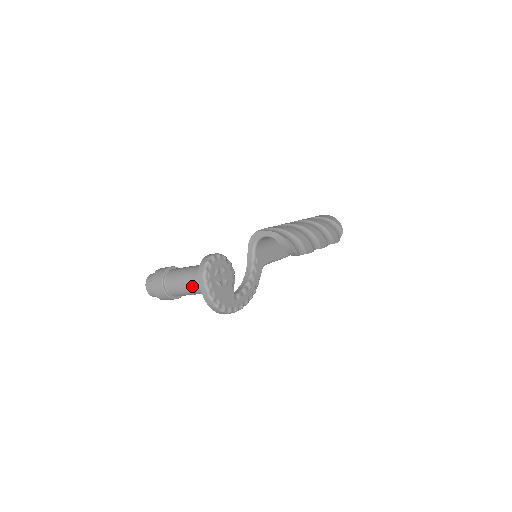
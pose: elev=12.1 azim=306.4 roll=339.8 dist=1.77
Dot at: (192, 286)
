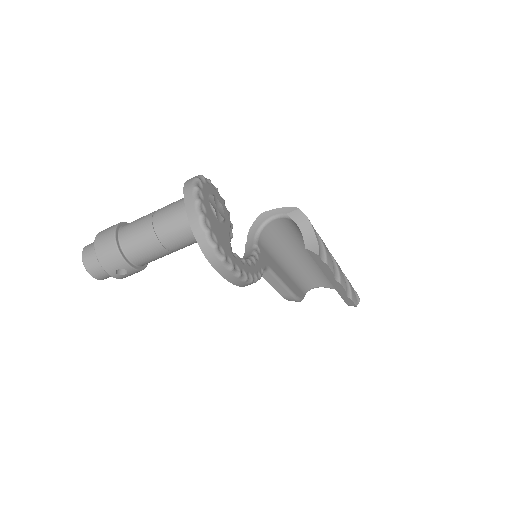
Dot at: (167, 217)
